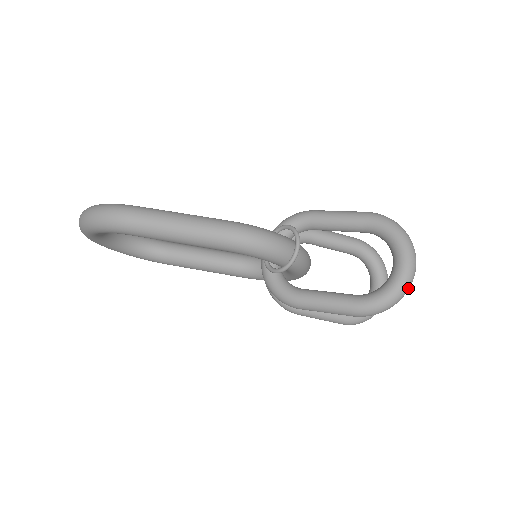
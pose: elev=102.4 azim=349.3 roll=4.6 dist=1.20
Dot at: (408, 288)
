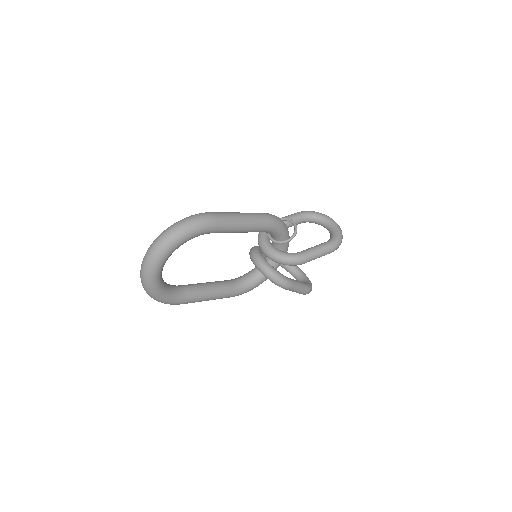
Dot at: occluded
